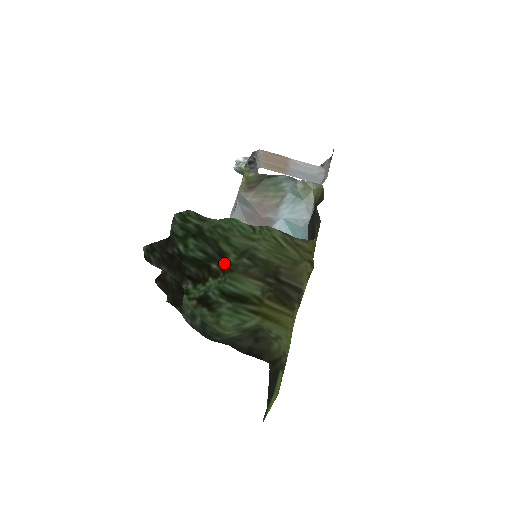
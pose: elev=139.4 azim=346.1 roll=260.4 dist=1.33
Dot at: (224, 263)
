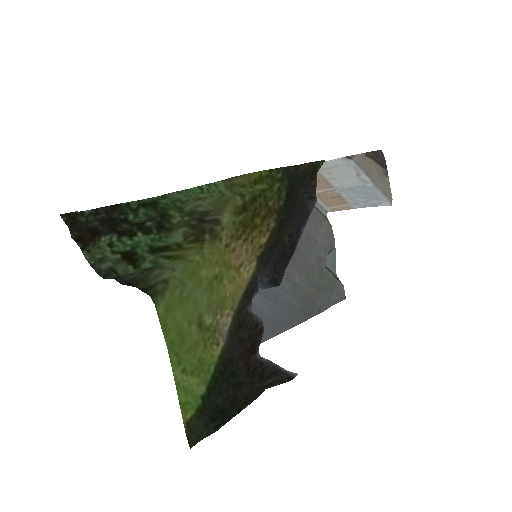
Dot at: (163, 222)
